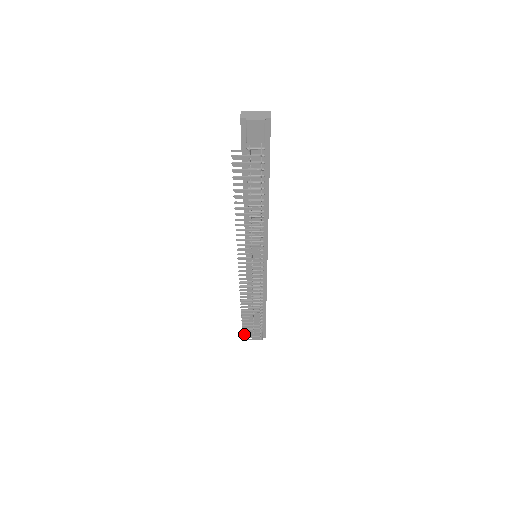
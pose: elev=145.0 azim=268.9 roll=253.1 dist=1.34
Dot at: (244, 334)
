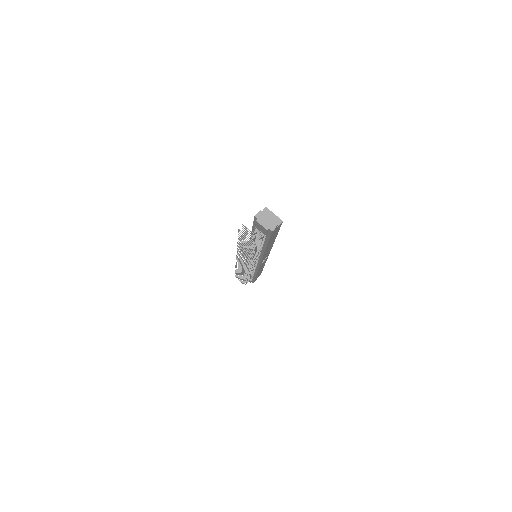
Dot at: (236, 276)
